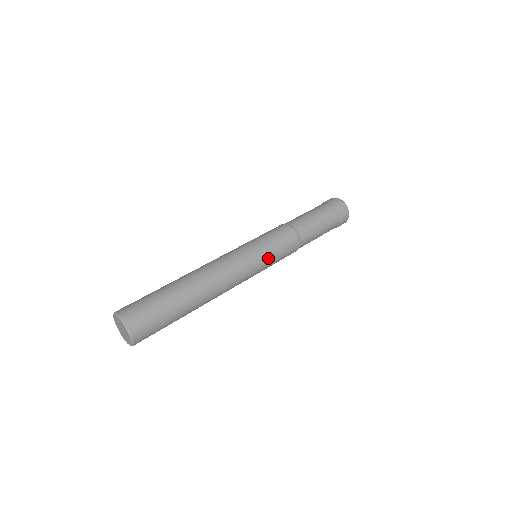
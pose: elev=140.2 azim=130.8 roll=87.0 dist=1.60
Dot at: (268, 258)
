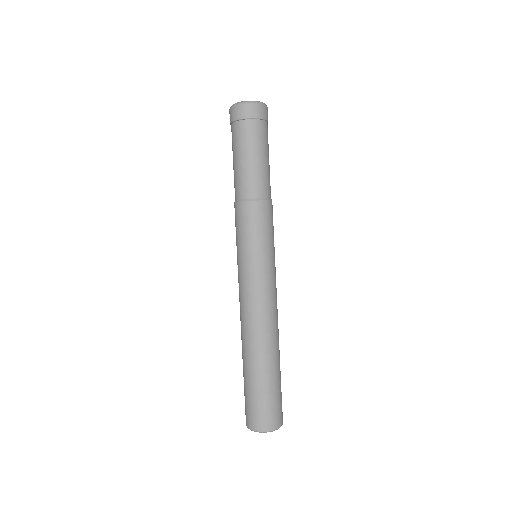
Dot at: (269, 253)
